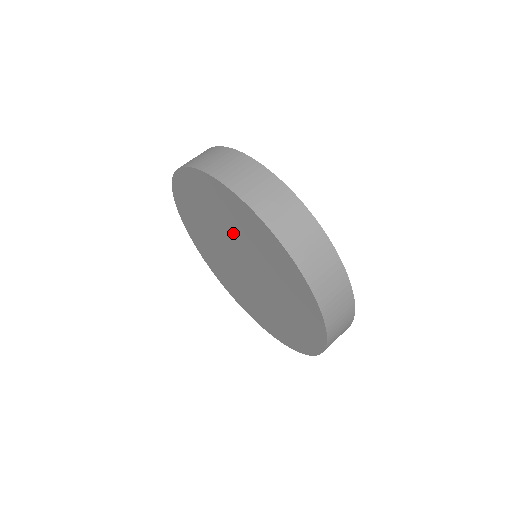
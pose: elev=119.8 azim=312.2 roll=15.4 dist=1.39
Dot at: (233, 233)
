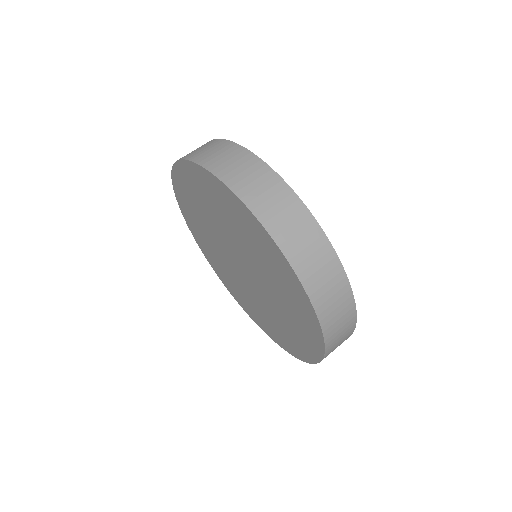
Dot at: (265, 275)
